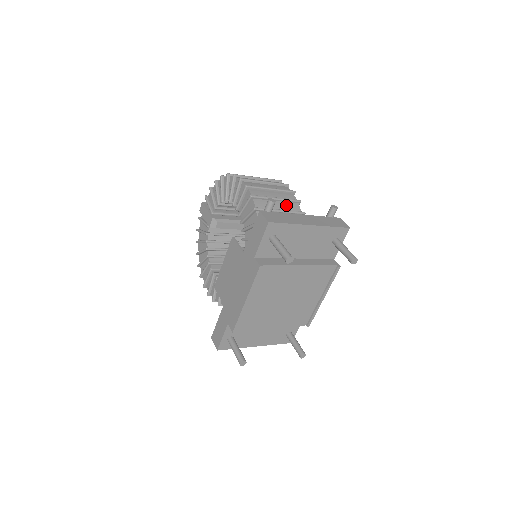
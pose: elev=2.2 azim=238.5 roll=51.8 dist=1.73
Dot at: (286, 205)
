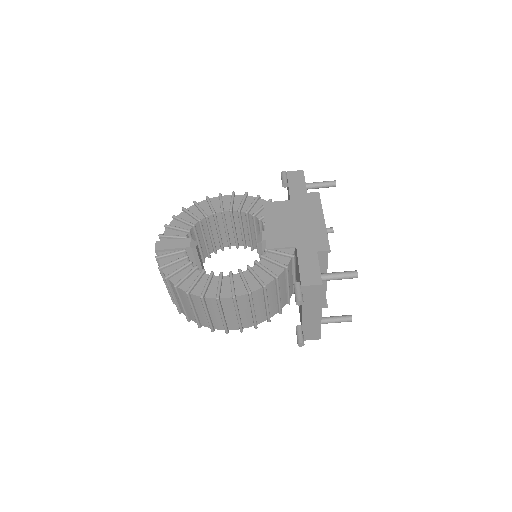
Dot at: occluded
